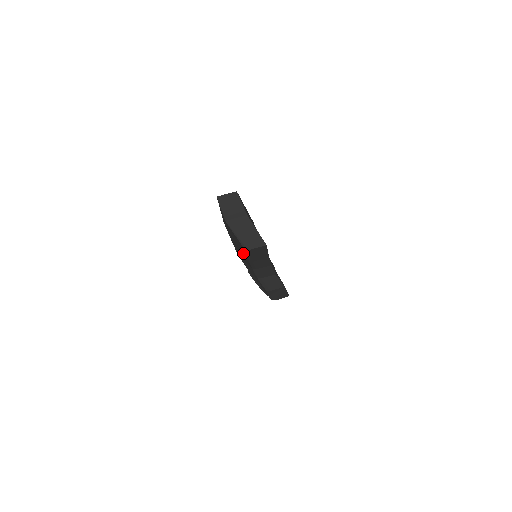
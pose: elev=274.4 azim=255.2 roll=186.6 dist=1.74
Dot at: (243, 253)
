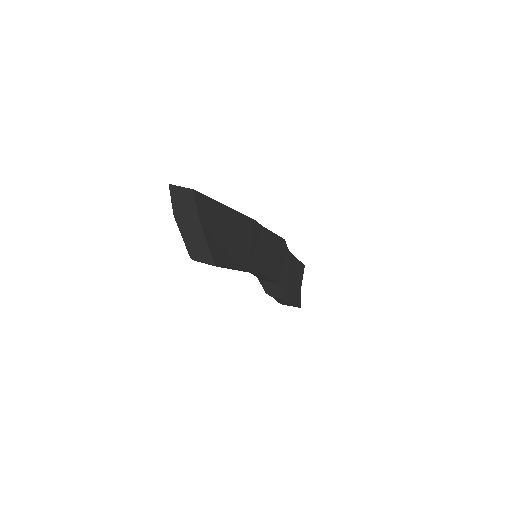
Dot at: occluded
